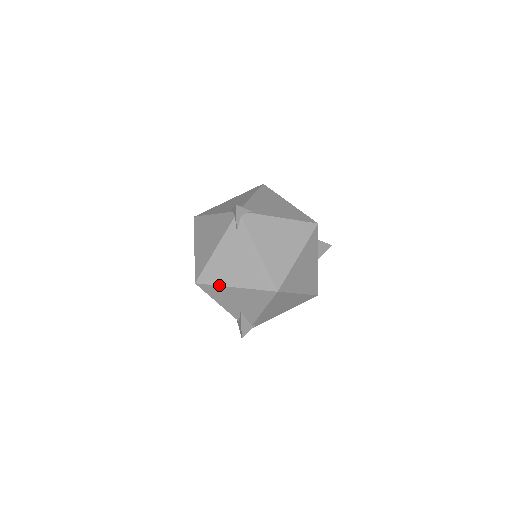
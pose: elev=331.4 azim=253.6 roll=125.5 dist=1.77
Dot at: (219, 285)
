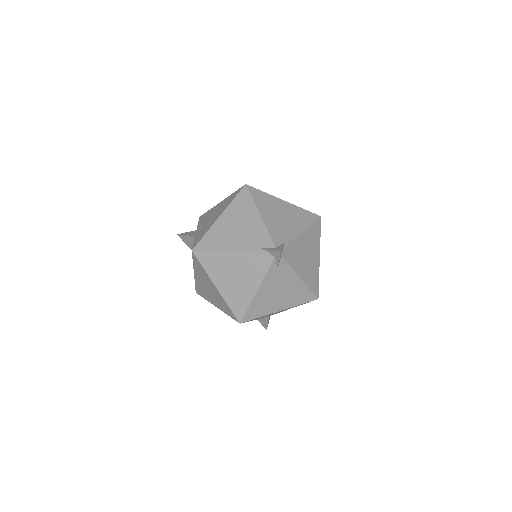
Dot at: (264, 315)
